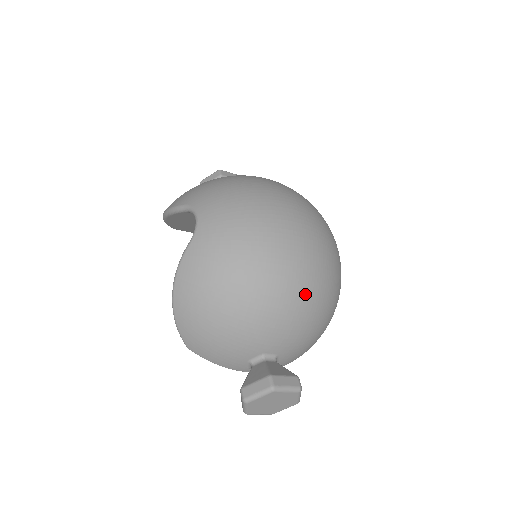
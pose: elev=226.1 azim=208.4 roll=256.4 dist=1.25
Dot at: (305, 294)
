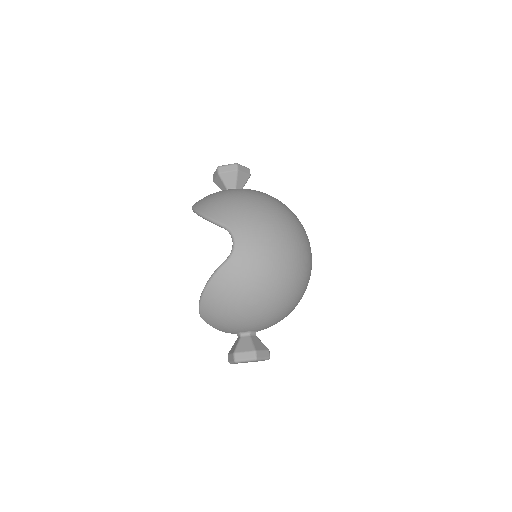
Dot at: (289, 304)
